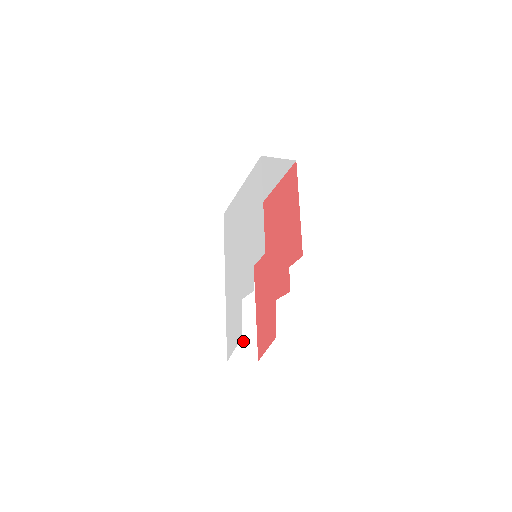
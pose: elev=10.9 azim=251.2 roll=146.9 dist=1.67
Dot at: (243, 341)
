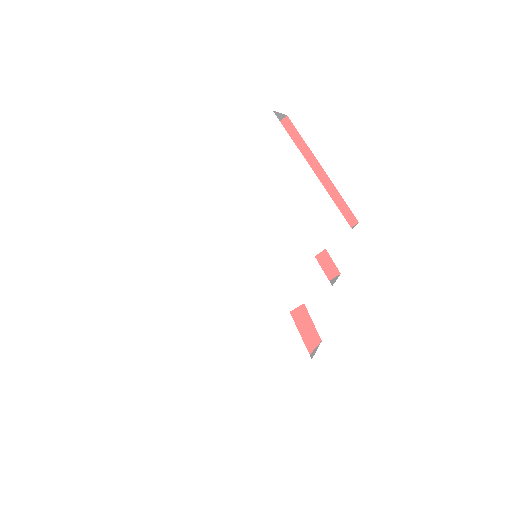
Dot at: occluded
